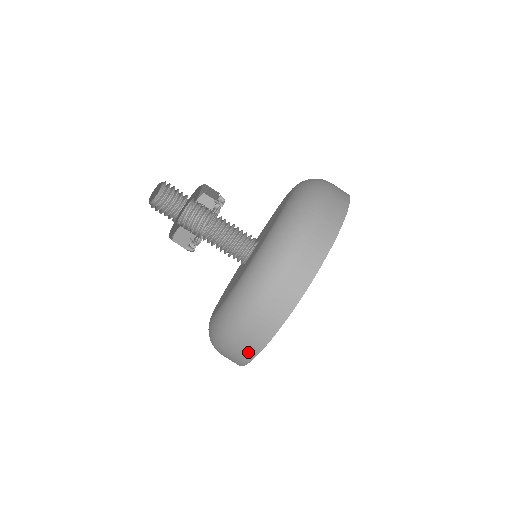
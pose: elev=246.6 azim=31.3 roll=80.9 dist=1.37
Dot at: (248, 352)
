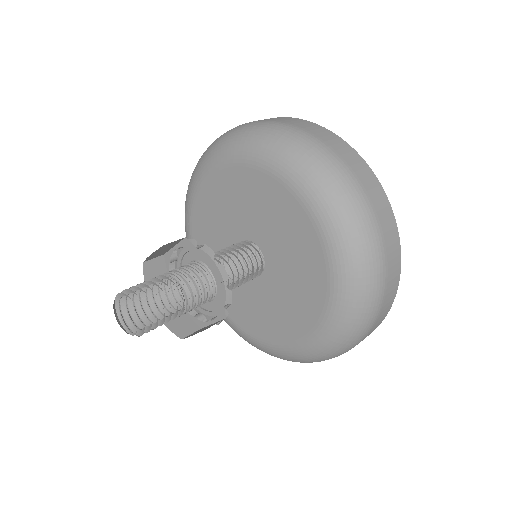
Dot at: (382, 319)
